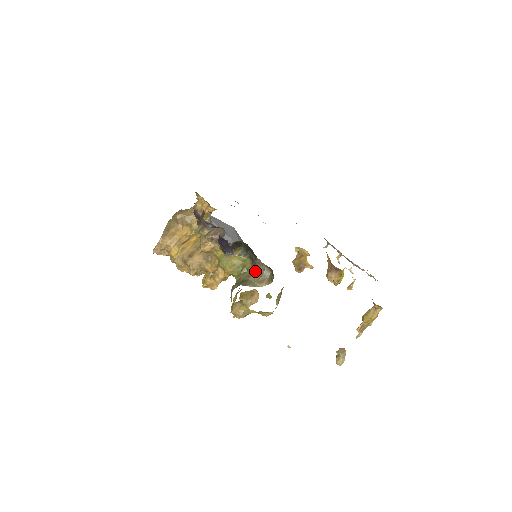
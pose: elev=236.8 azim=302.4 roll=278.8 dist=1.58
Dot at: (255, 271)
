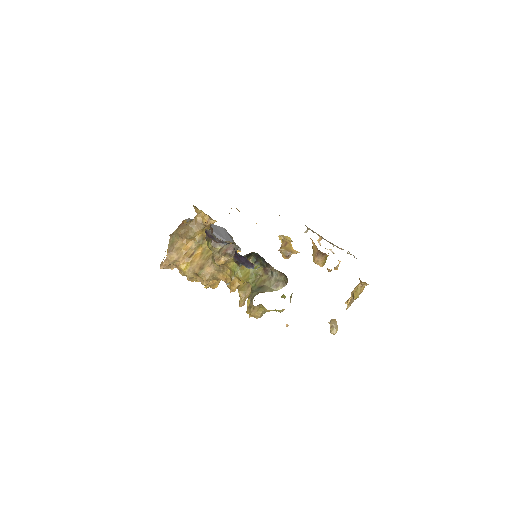
Dot at: (268, 277)
